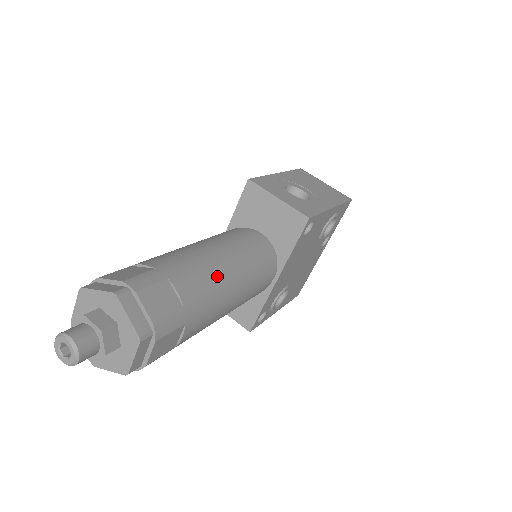
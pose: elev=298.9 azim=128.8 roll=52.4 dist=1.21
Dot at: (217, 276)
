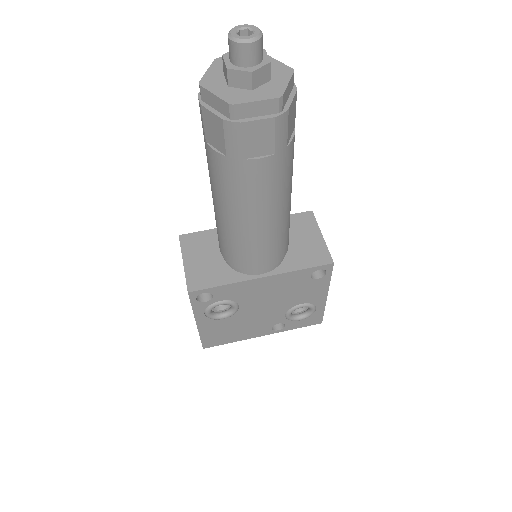
Dot at: (290, 185)
